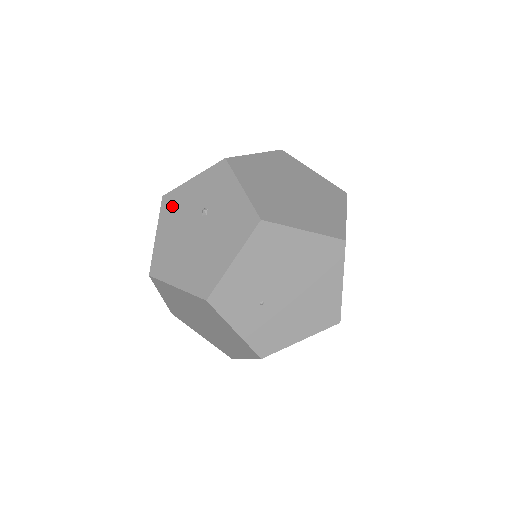
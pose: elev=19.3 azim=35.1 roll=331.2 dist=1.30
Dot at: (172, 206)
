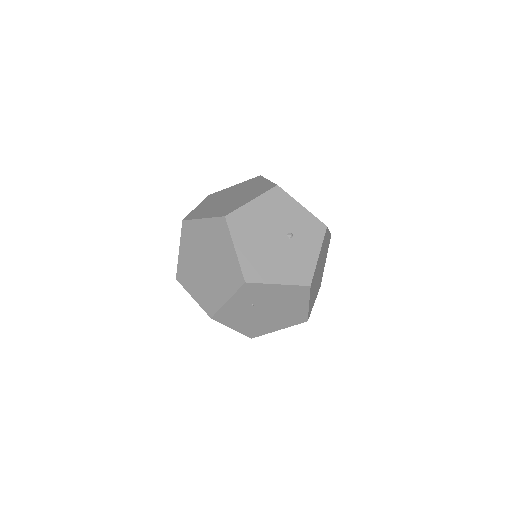
Dot at: (277, 201)
